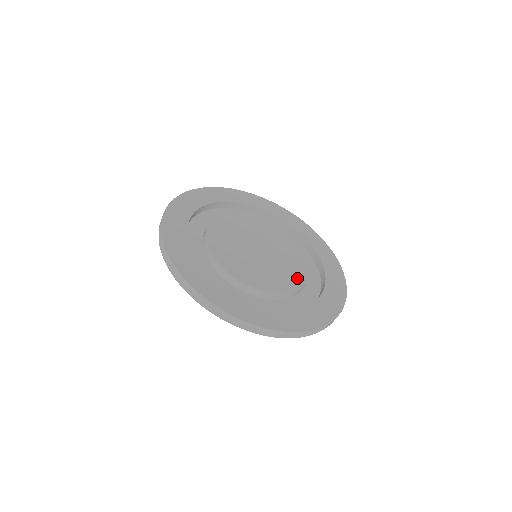
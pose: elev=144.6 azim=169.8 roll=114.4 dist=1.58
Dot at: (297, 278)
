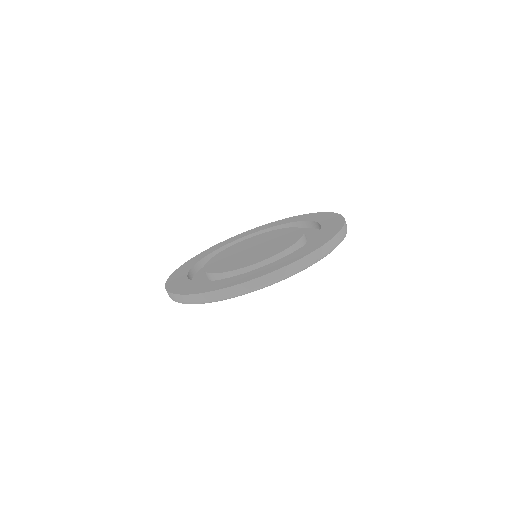
Dot at: (289, 243)
